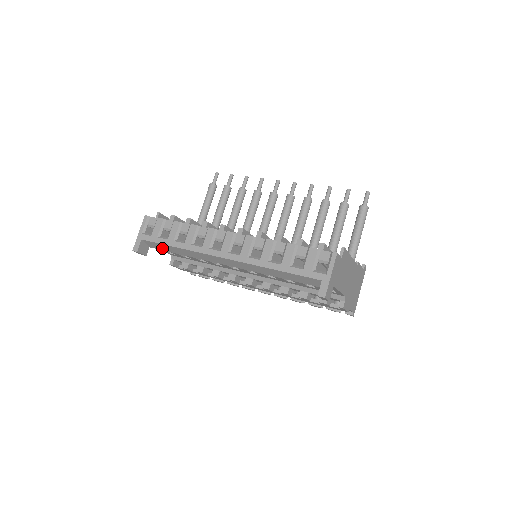
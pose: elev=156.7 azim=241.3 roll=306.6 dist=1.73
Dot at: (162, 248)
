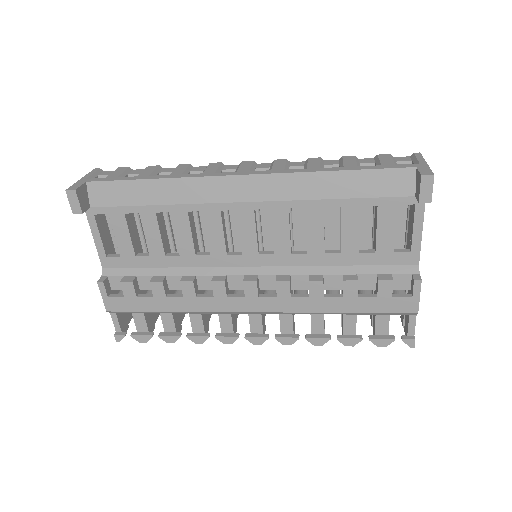
Dot at: (119, 198)
